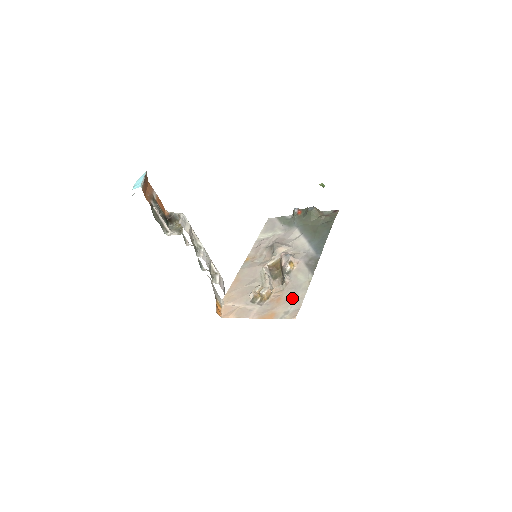
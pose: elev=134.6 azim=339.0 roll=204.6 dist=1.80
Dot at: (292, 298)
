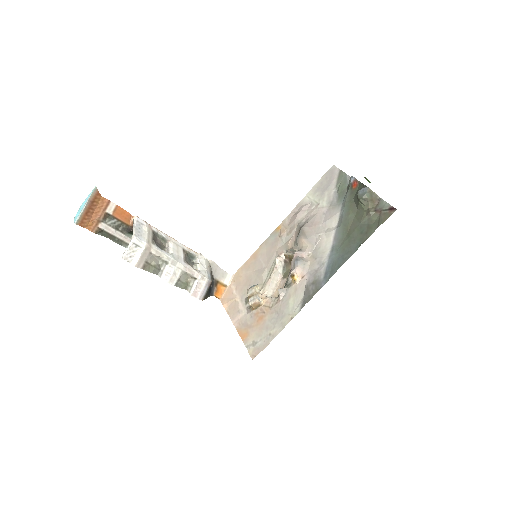
Dot at: (268, 328)
